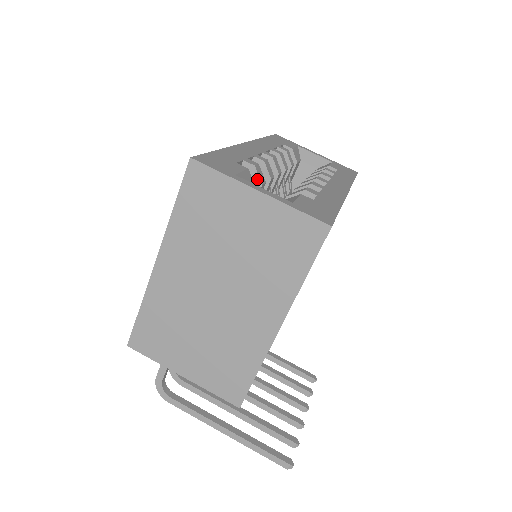
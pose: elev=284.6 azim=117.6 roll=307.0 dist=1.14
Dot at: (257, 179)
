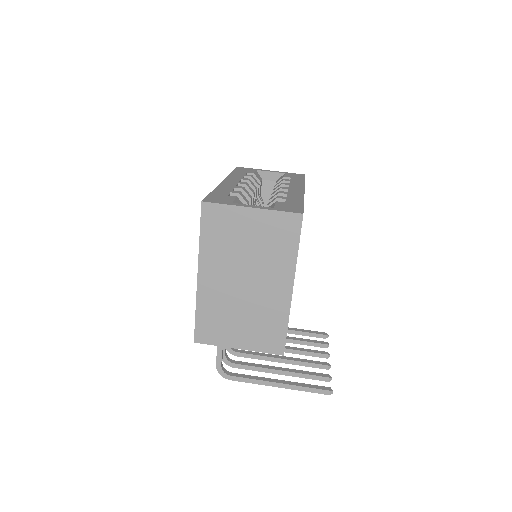
Dot at: (243, 202)
